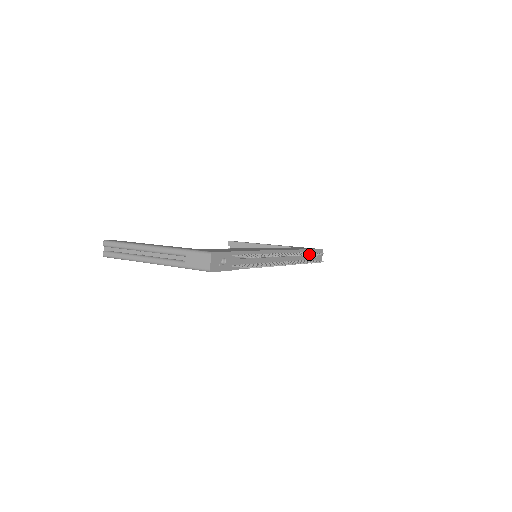
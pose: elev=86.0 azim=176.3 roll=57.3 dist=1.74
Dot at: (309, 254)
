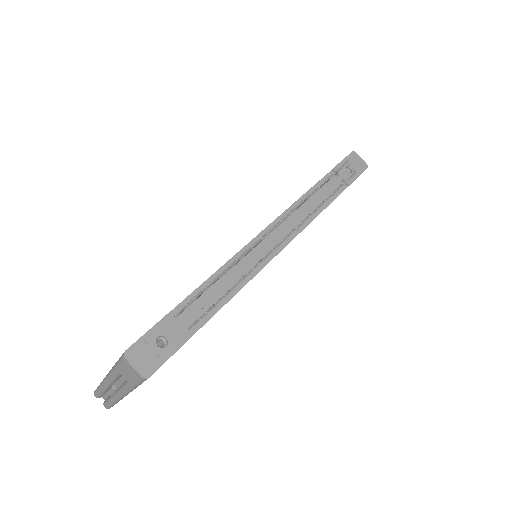
Dot at: (317, 188)
